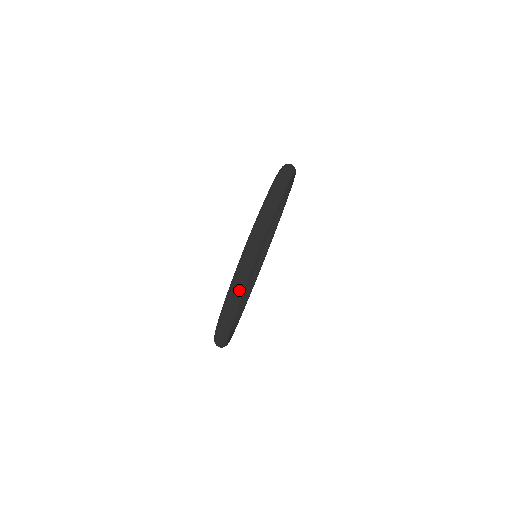
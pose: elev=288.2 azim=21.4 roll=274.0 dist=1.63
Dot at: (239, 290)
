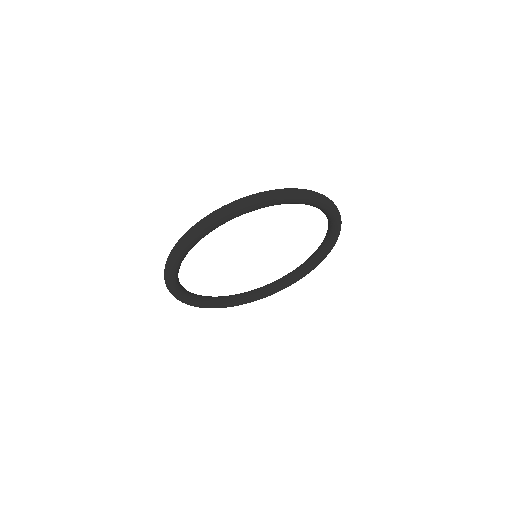
Dot at: (228, 209)
